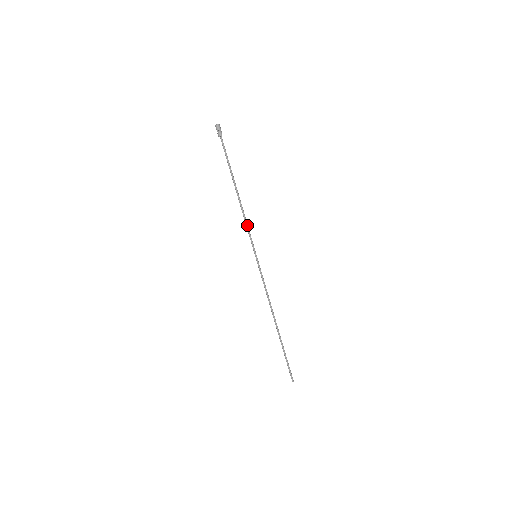
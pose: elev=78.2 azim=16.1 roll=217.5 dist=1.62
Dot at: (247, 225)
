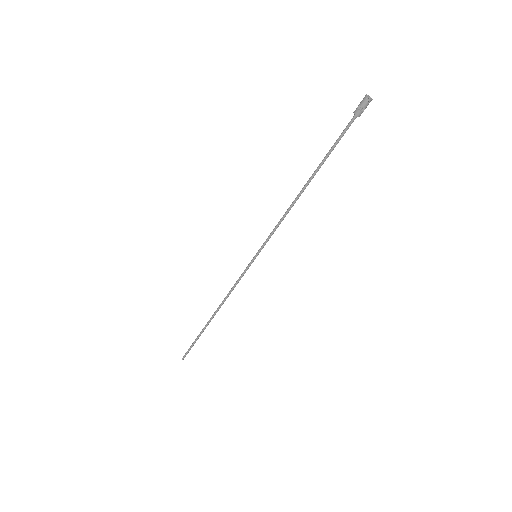
Dot at: occluded
